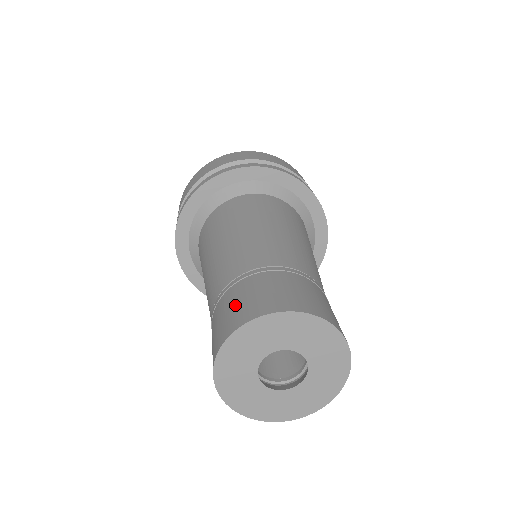
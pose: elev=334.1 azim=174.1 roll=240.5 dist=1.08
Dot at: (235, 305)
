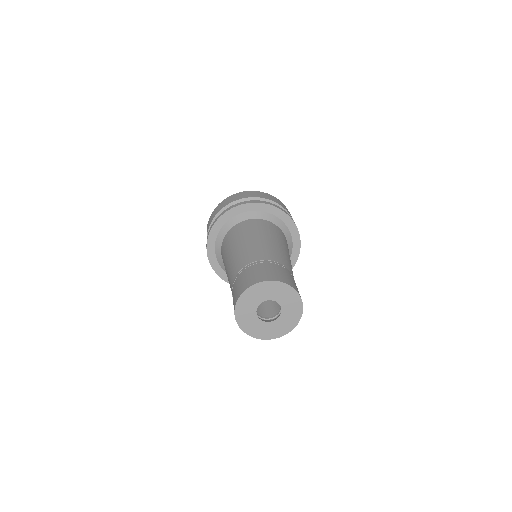
Dot at: (267, 271)
